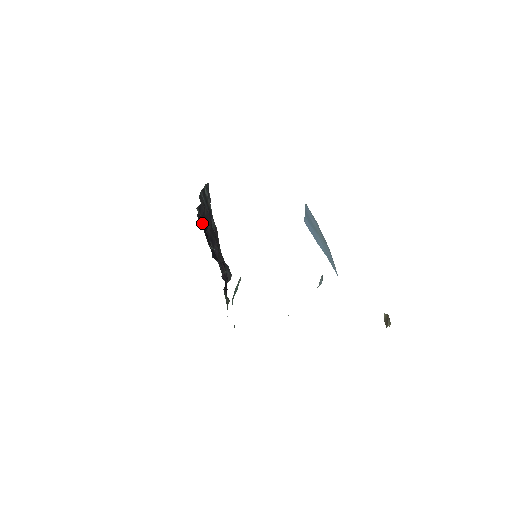
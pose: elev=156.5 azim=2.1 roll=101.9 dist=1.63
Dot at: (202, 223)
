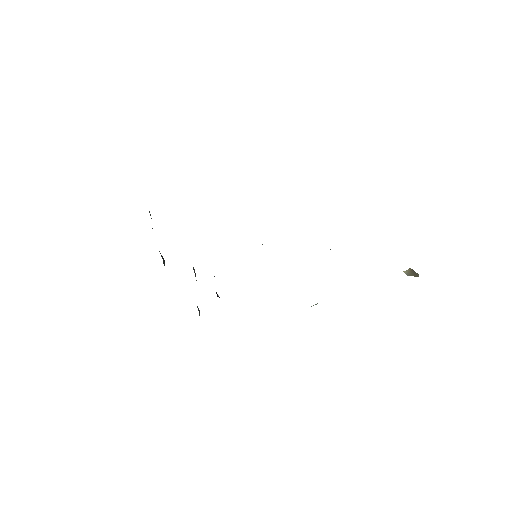
Dot at: occluded
